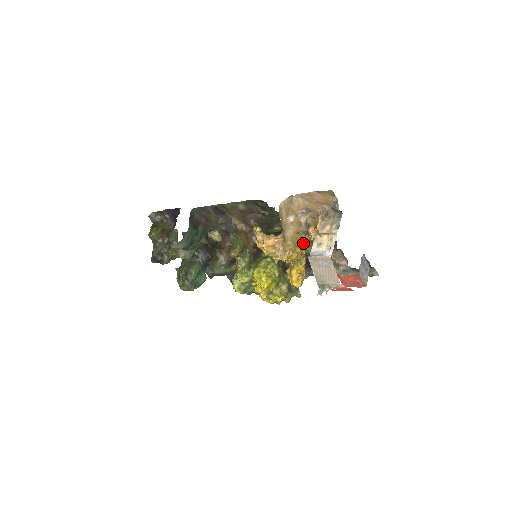
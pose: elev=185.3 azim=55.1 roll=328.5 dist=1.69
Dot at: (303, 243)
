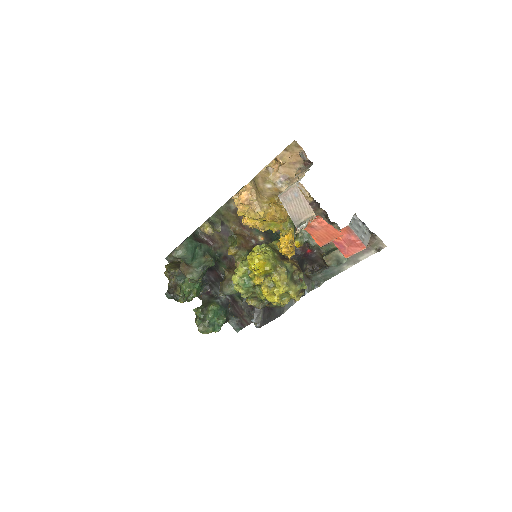
Dot at: occluded
